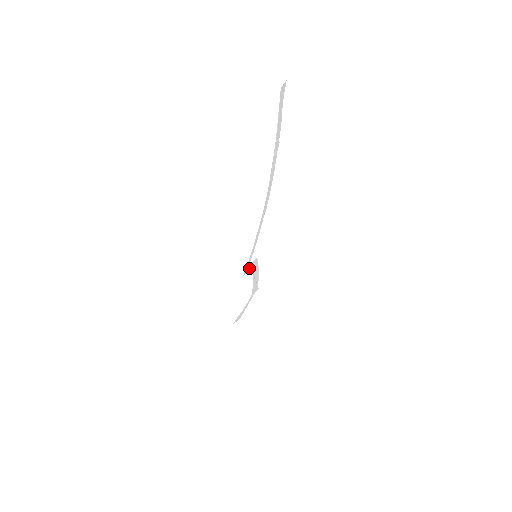
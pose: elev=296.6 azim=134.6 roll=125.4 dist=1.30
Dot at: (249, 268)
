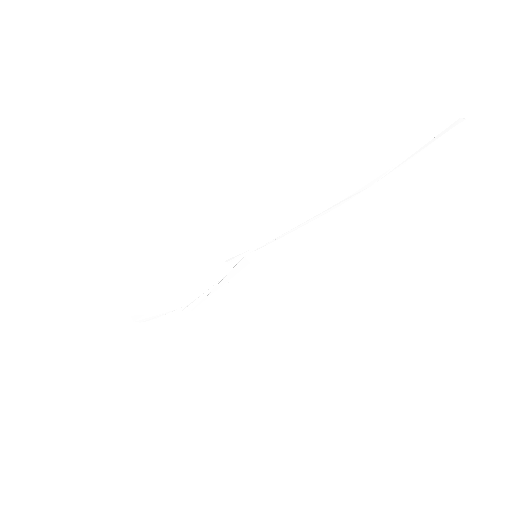
Dot at: (236, 262)
